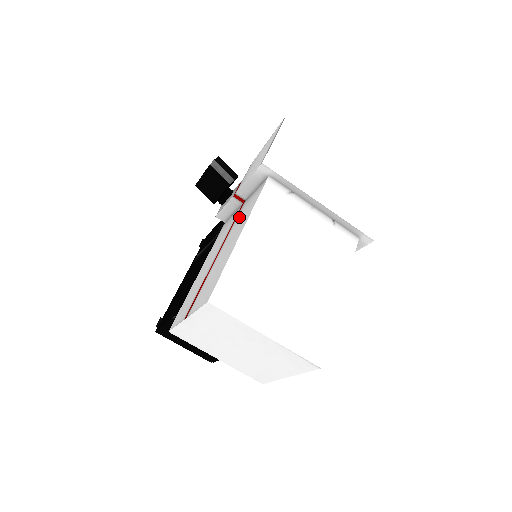
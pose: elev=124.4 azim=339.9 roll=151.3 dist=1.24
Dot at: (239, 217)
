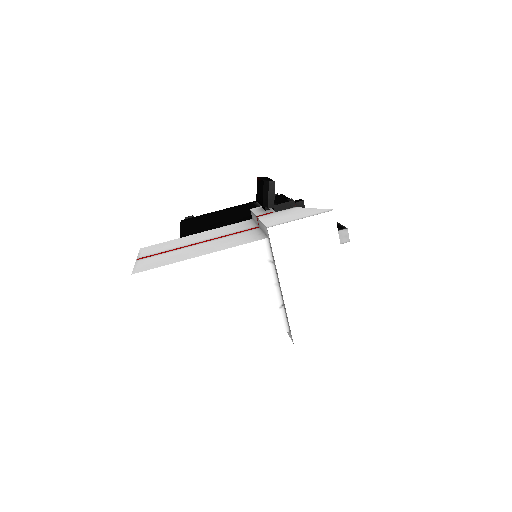
Dot at: (234, 237)
